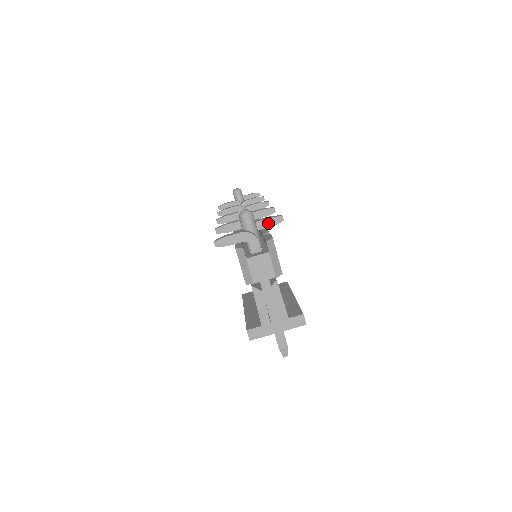
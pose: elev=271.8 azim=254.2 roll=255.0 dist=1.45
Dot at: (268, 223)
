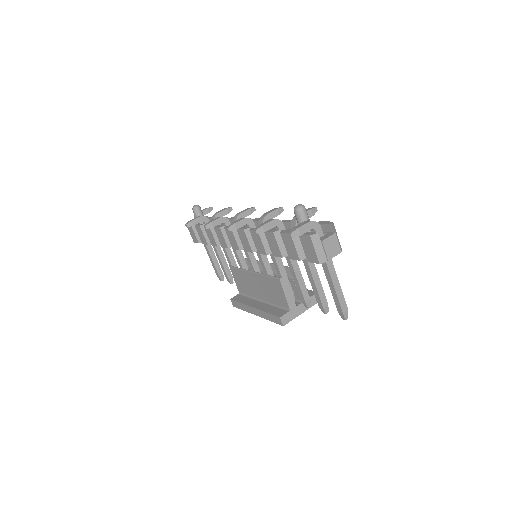
Dot at: (309, 215)
